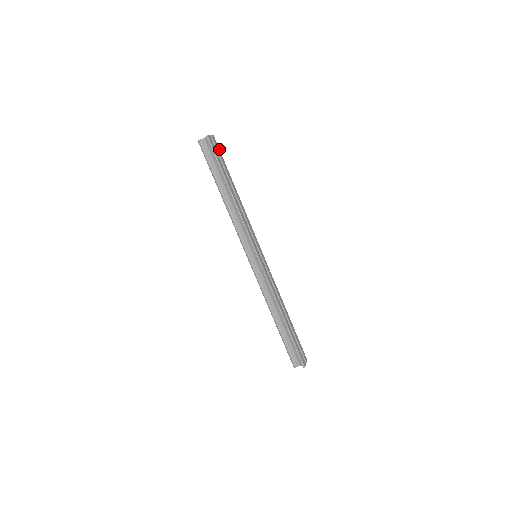
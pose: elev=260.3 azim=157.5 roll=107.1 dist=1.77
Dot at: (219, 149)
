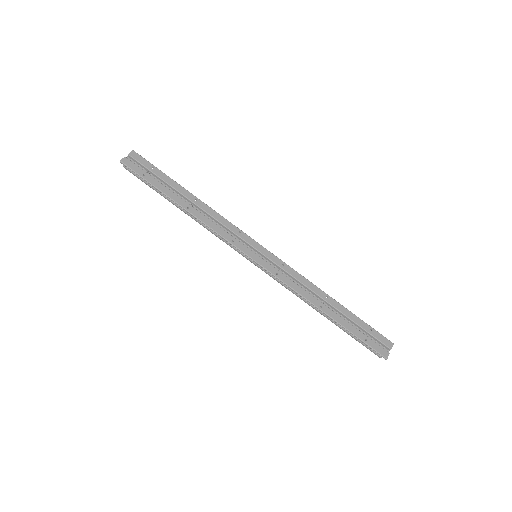
Dot at: (148, 161)
